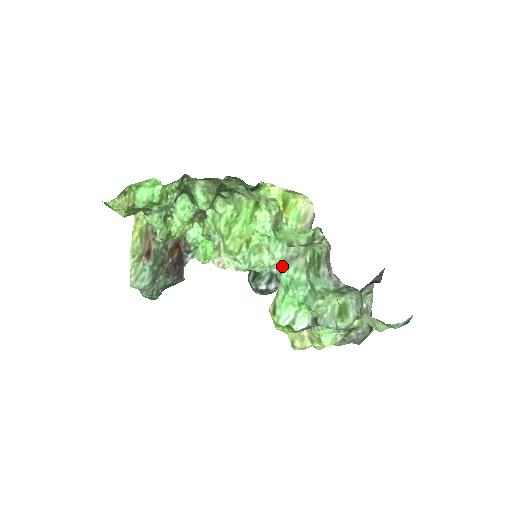
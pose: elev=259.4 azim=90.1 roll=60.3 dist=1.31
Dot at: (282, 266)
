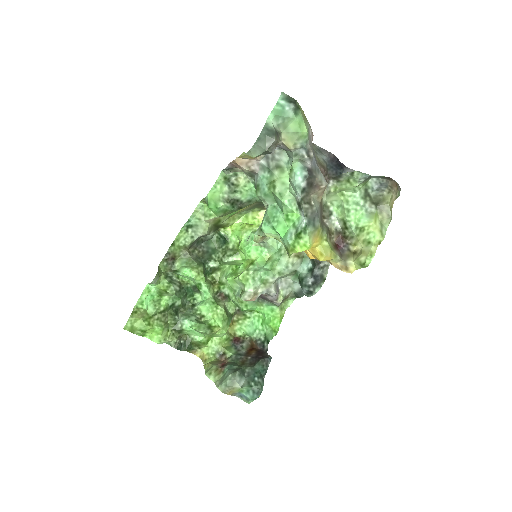
Dot at: occluded
